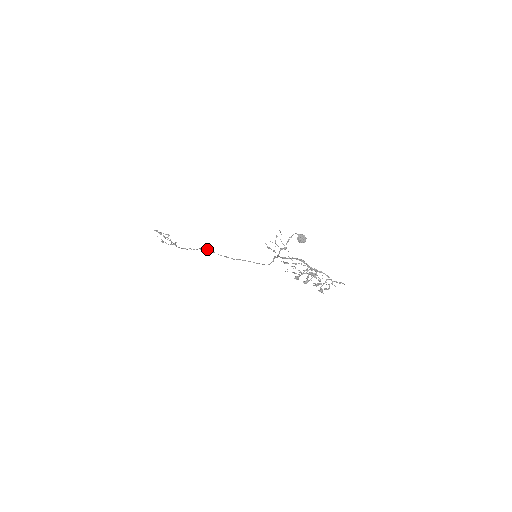
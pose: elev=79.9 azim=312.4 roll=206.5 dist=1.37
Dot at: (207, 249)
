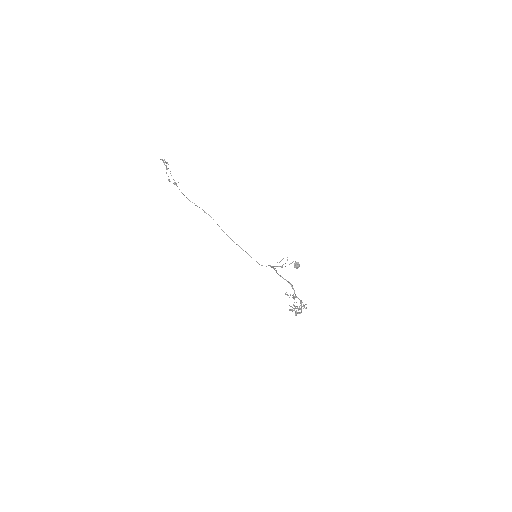
Dot at: occluded
